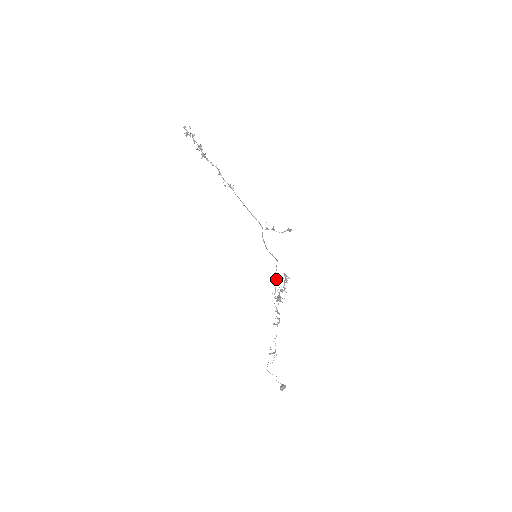
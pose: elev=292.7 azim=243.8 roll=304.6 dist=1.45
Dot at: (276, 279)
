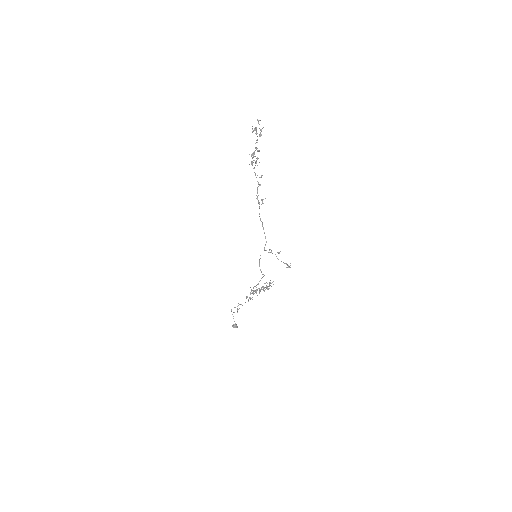
Dot at: occluded
